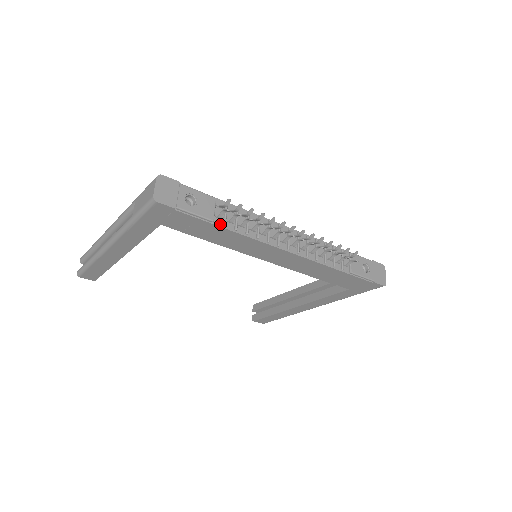
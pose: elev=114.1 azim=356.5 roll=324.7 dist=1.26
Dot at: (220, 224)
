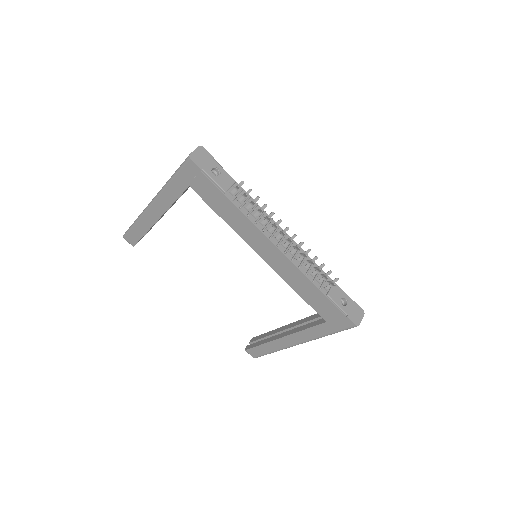
Dot at: (230, 198)
